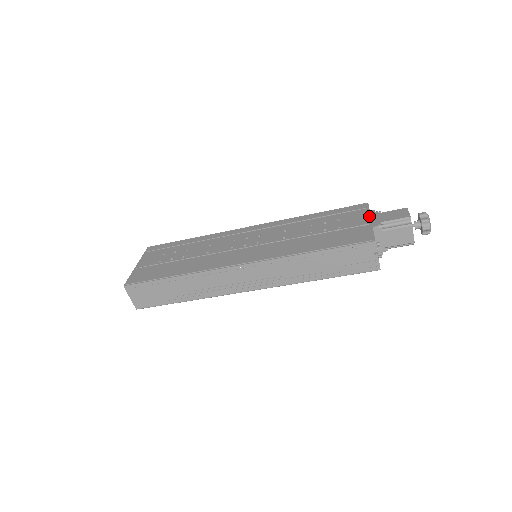
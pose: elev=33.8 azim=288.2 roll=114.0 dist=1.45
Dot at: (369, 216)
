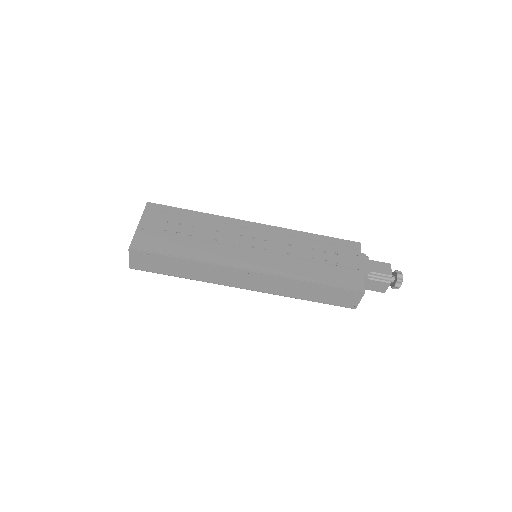
Dot at: (361, 260)
